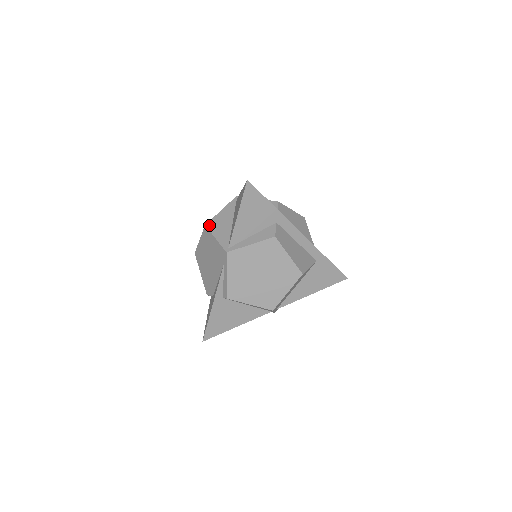
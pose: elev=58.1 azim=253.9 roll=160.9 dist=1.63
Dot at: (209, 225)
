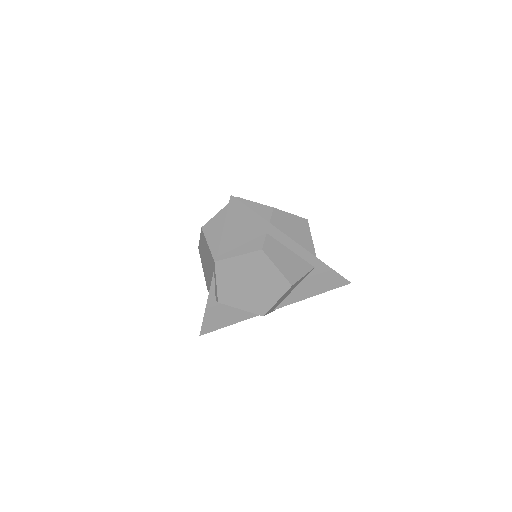
Dot at: (205, 228)
